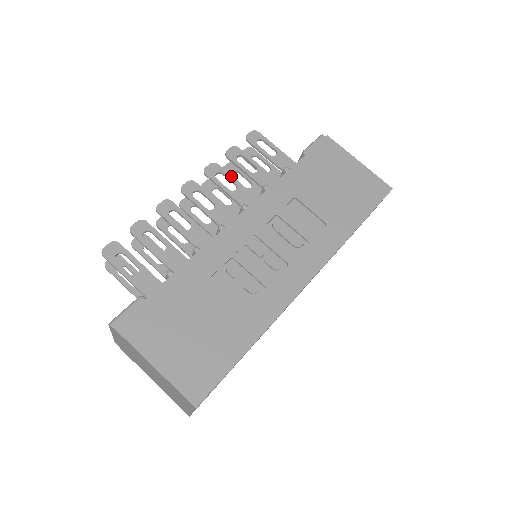
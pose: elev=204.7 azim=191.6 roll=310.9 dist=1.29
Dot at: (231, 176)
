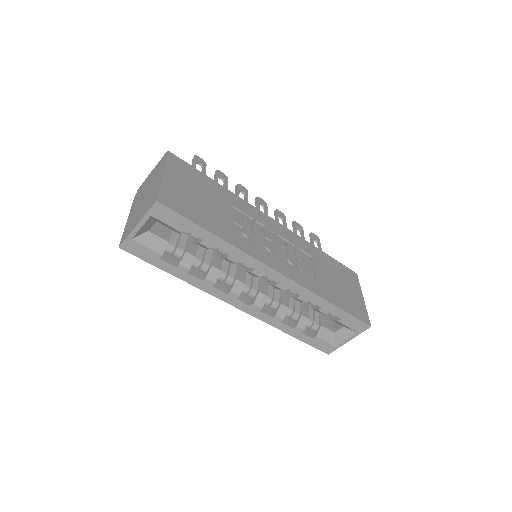
Dot at: (286, 225)
